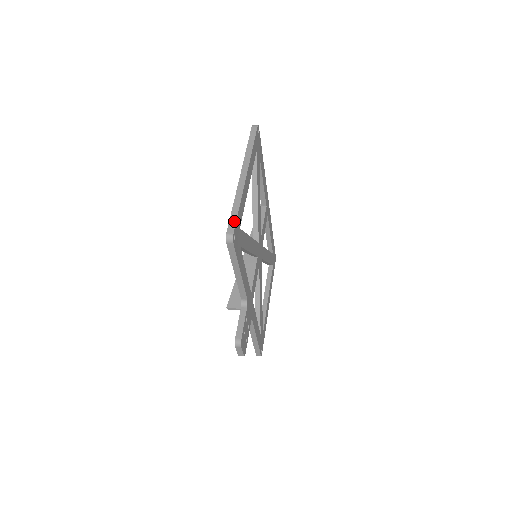
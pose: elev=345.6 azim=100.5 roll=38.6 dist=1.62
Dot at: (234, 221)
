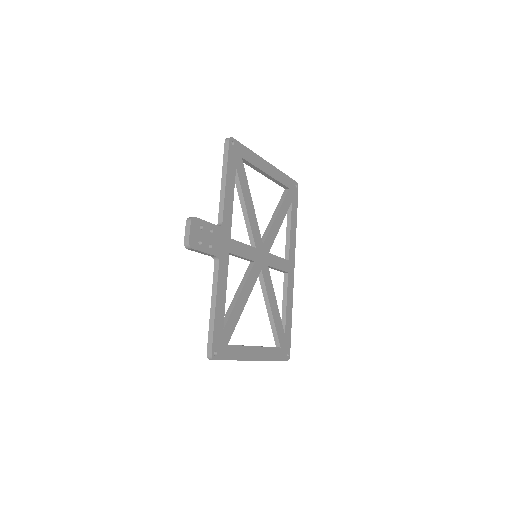
Dot at: (239, 143)
